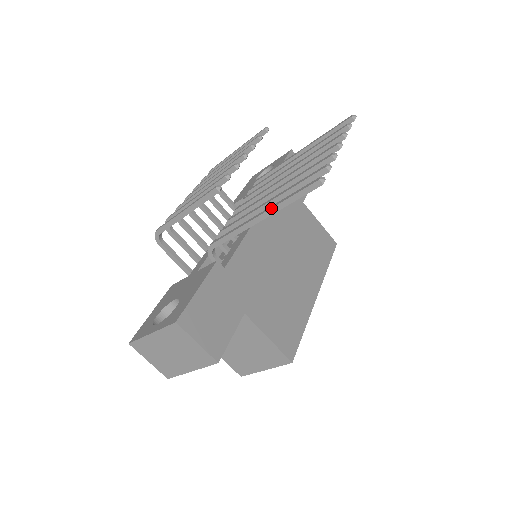
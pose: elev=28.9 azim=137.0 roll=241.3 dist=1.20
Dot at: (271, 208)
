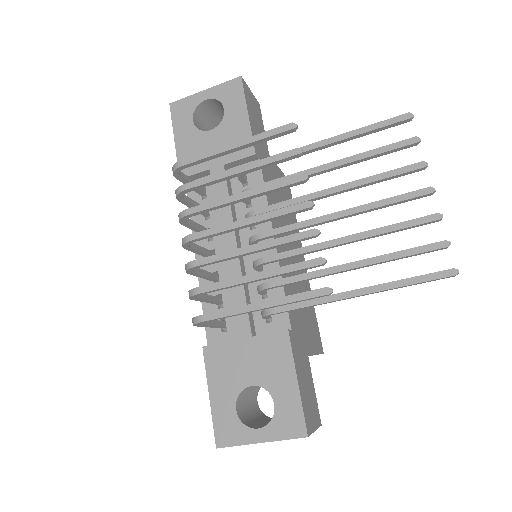
Dot at: (380, 291)
